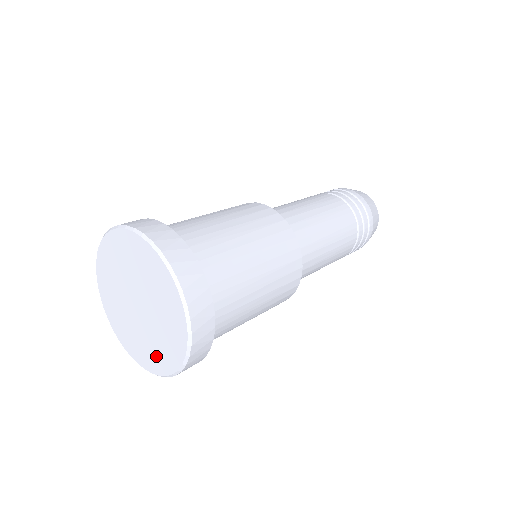
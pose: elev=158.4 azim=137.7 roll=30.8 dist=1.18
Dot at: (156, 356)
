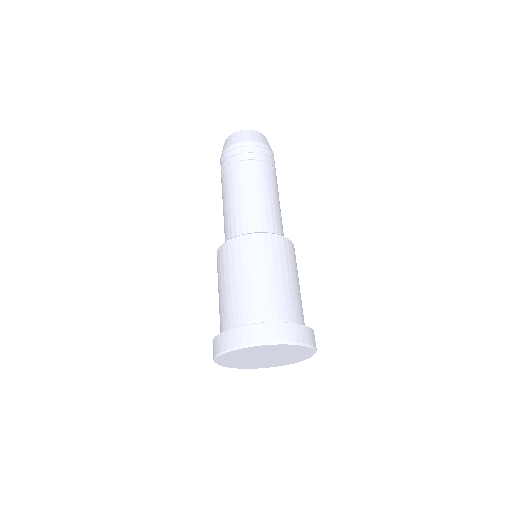
Dot at: (252, 366)
